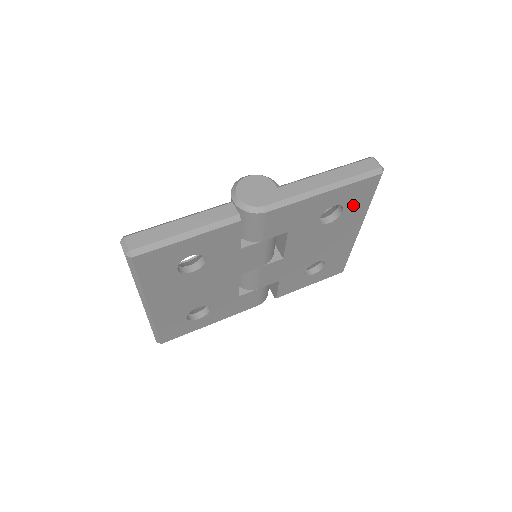
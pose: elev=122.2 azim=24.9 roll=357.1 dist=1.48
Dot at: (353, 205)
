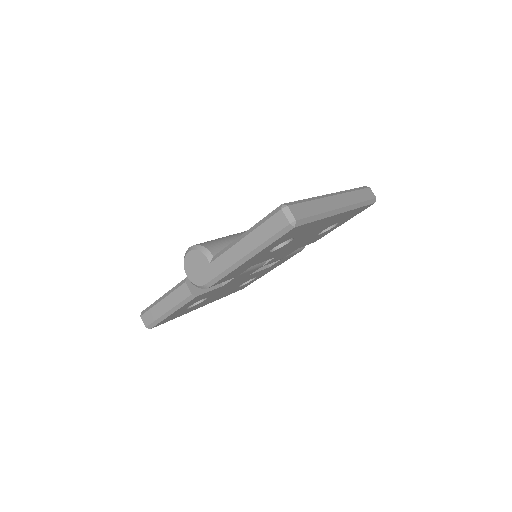
Dot at: (298, 233)
